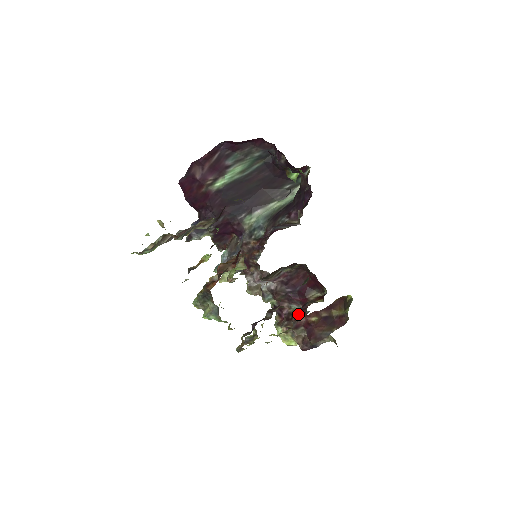
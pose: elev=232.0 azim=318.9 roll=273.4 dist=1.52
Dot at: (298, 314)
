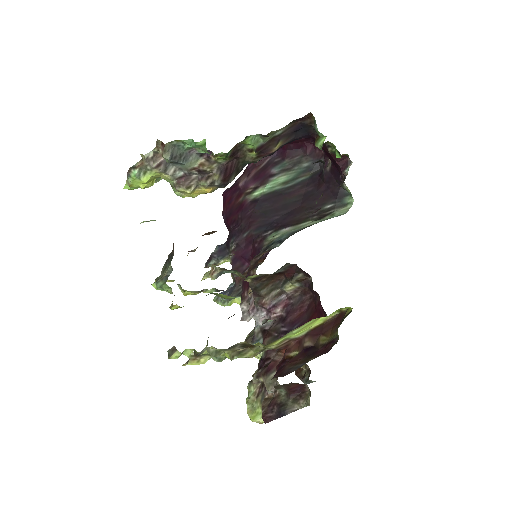
Dot at: (277, 351)
